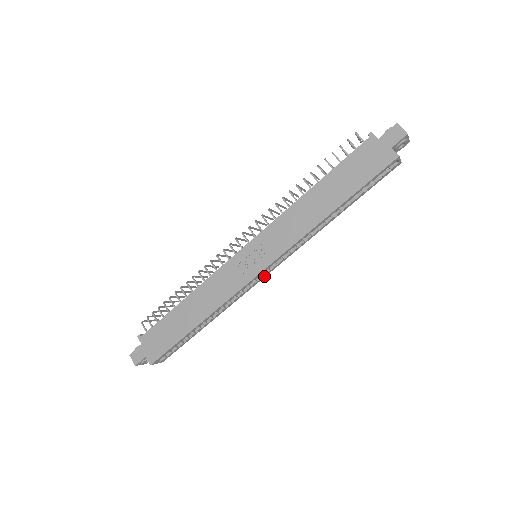
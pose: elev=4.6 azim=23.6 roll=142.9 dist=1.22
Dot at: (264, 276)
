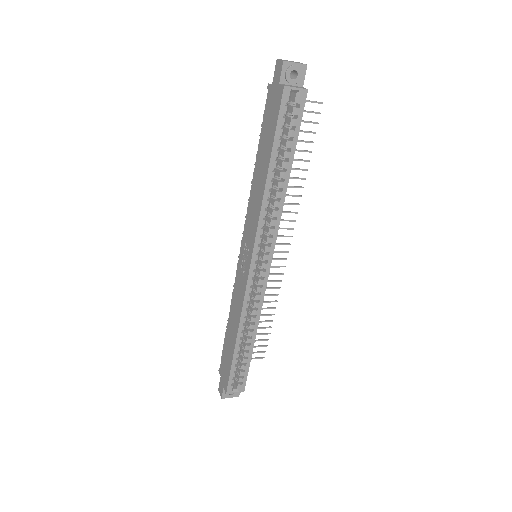
Dot at: (267, 272)
